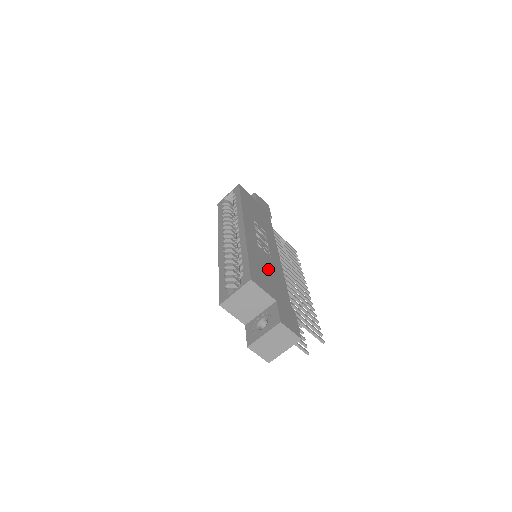
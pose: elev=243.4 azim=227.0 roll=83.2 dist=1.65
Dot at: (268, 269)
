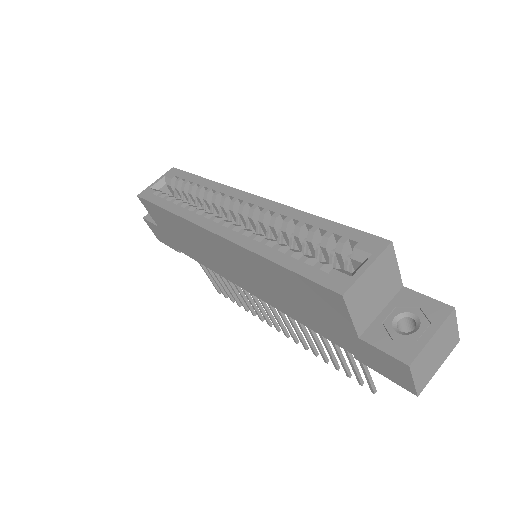
Dot at: occluded
